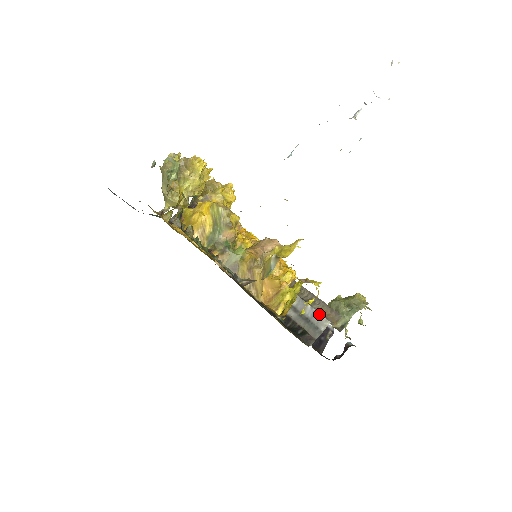
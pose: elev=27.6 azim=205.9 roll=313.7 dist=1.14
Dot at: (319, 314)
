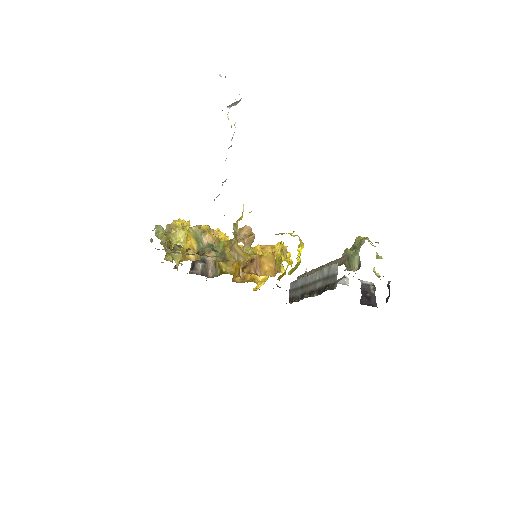
Dot at: (331, 266)
